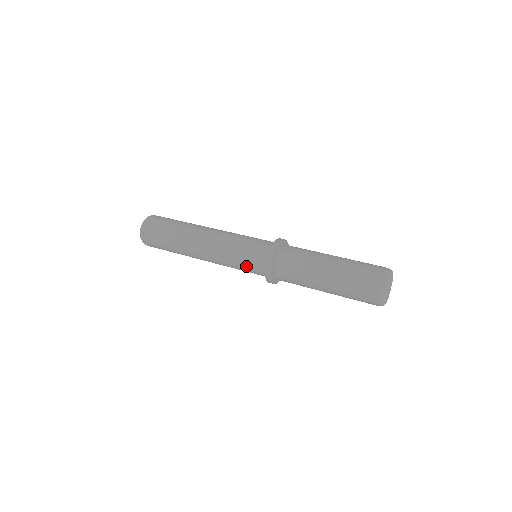
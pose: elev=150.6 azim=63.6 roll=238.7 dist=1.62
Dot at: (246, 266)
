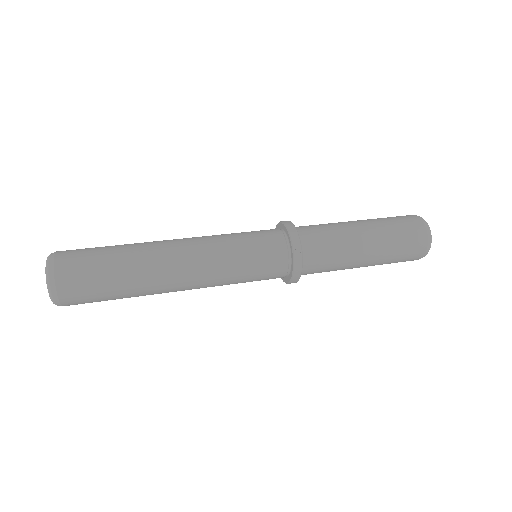
Dot at: (259, 273)
